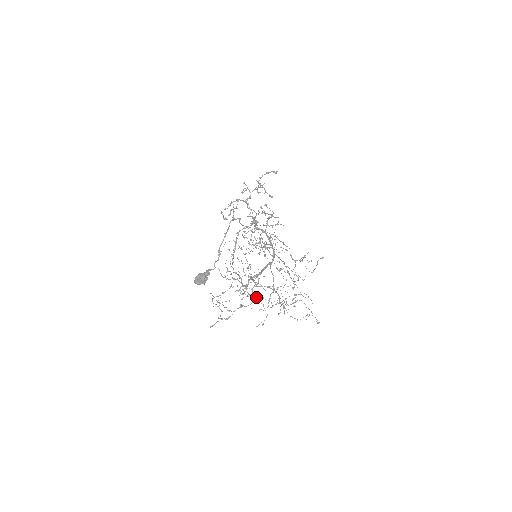
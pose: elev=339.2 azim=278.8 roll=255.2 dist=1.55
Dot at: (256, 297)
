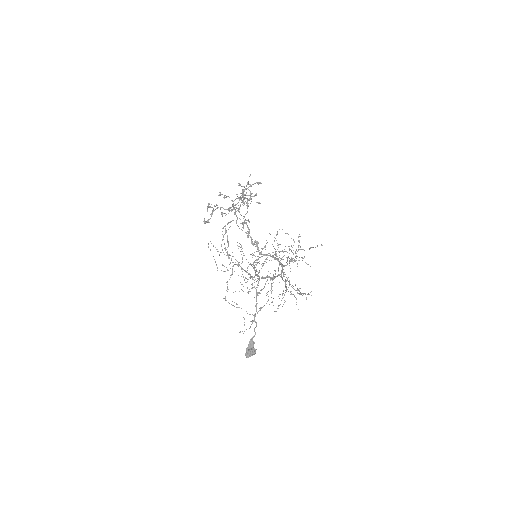
Dot at: occluded
